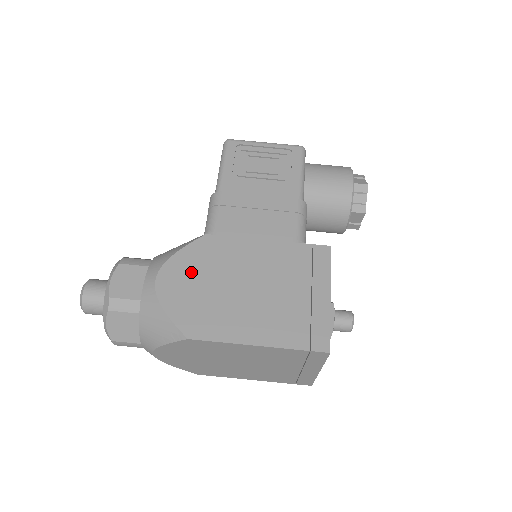
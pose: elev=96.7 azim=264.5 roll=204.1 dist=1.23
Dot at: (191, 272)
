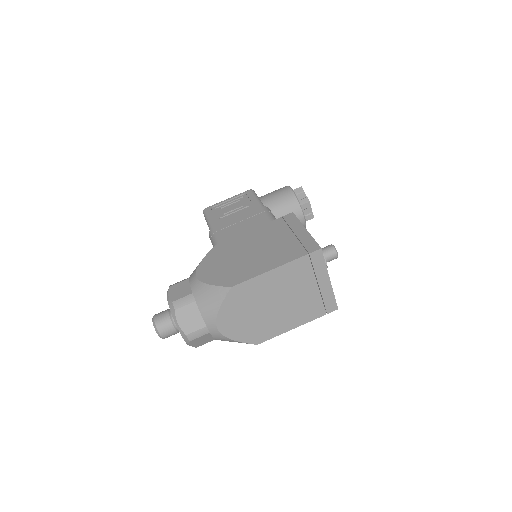
Dot at: (216, 263)
